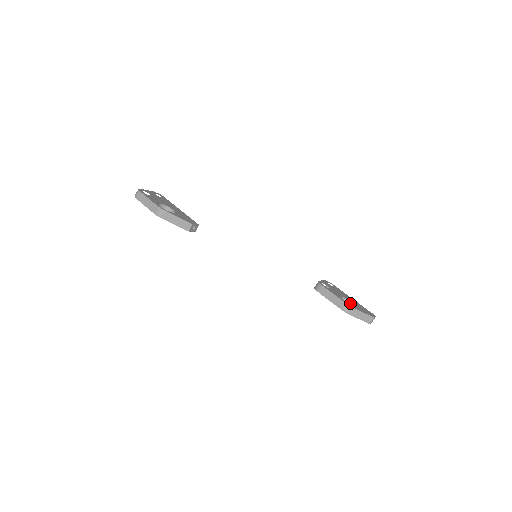
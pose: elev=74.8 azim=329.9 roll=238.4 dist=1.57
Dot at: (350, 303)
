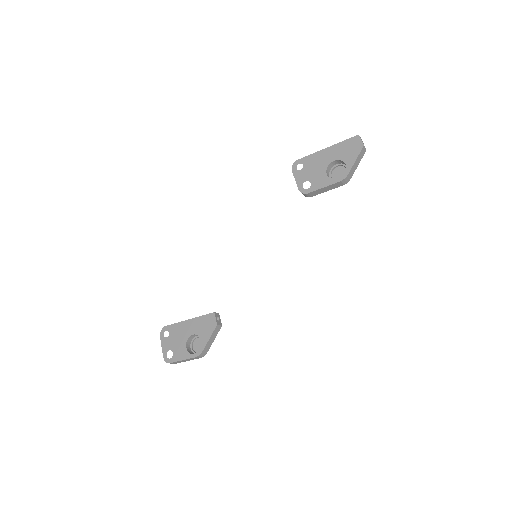
Dot at: (335, 162)
